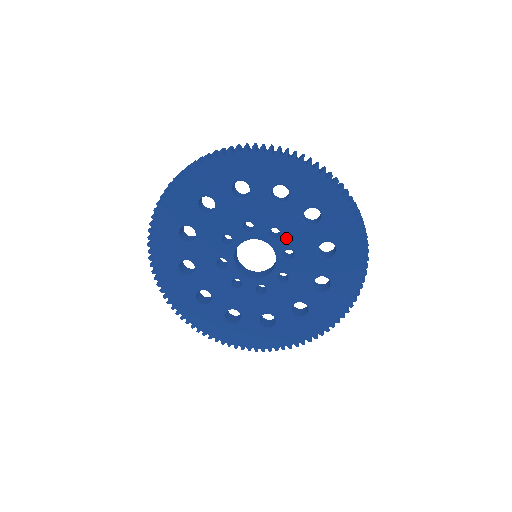
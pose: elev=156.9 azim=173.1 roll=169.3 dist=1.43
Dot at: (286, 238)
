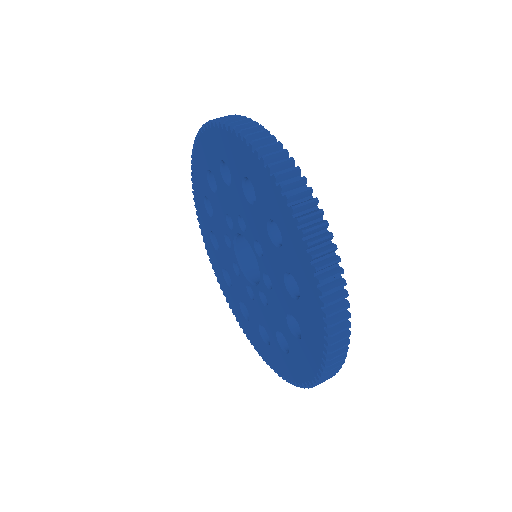
Dot at: (271, 295)
